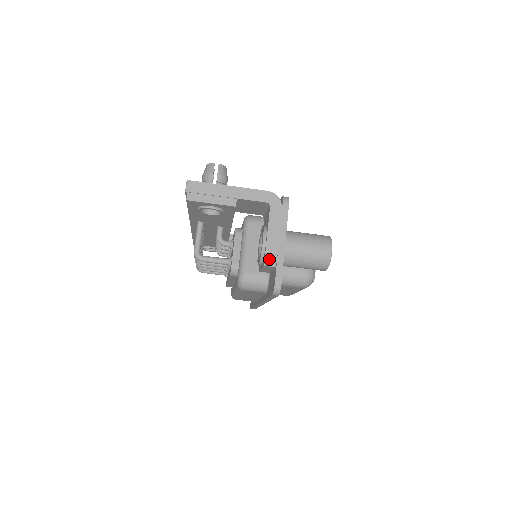
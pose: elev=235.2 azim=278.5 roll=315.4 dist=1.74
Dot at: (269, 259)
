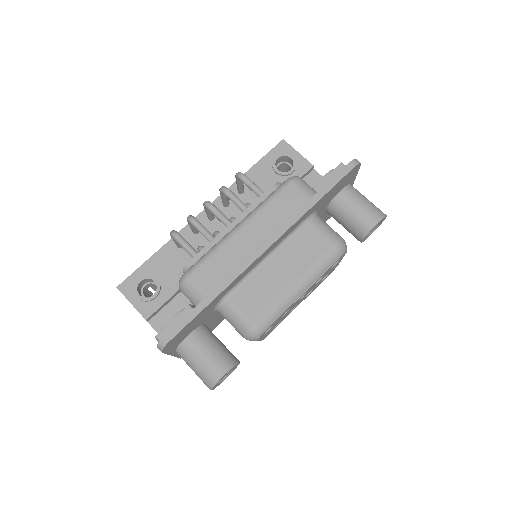
Dot at: occluded
